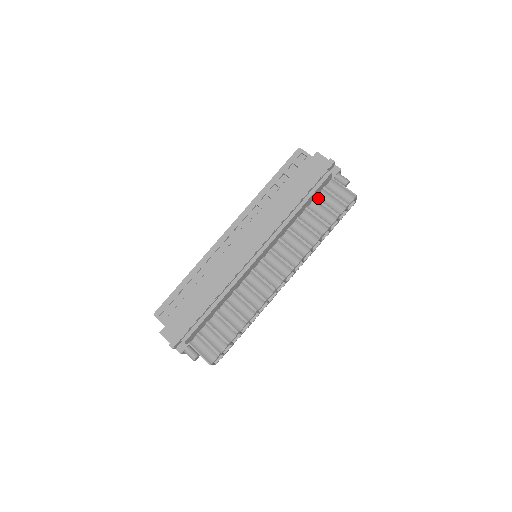
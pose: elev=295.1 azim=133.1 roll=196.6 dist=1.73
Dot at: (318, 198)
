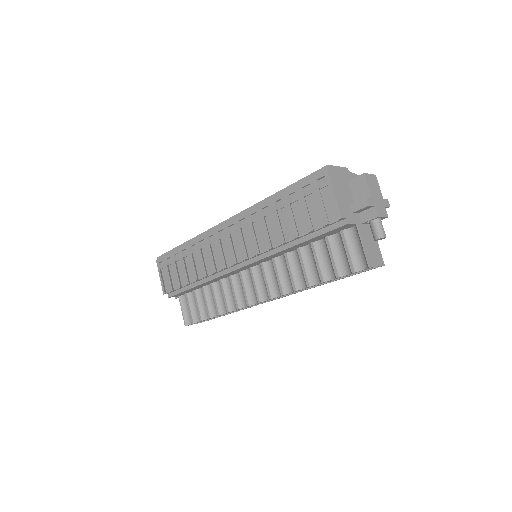
Dot at: (330, 239)
